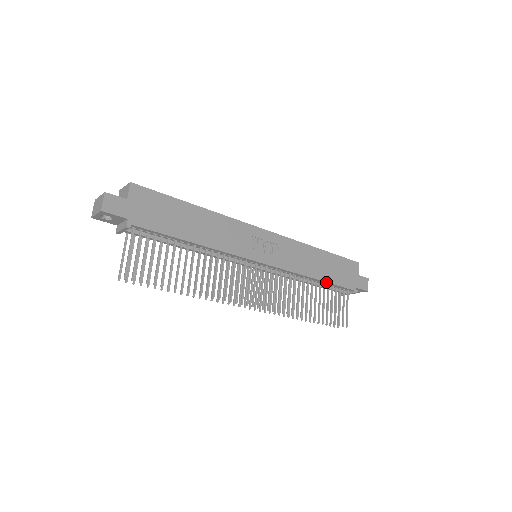
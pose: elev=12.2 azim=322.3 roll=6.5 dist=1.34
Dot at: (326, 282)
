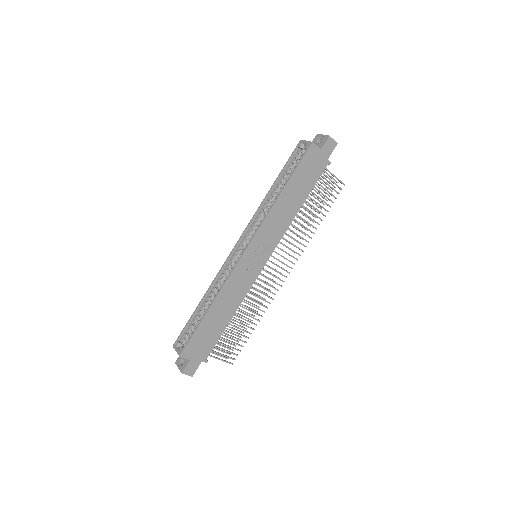
Dot at: occluded
